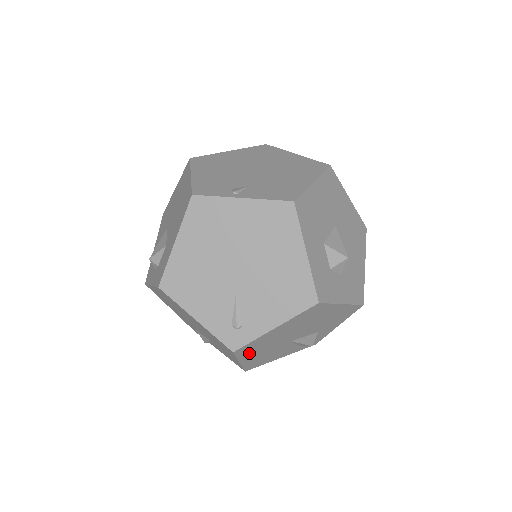
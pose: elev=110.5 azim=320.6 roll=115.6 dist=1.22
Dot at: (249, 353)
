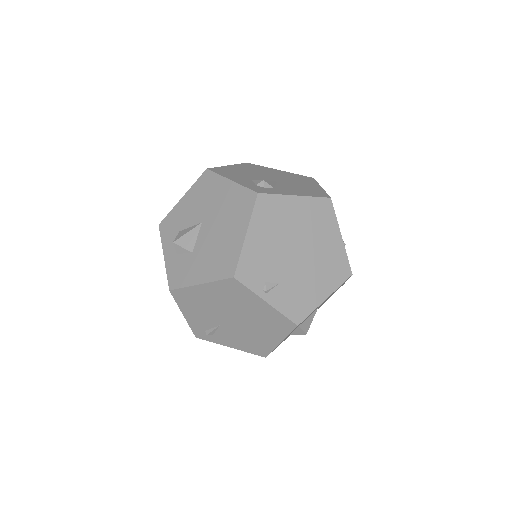
Dot at: occluded
